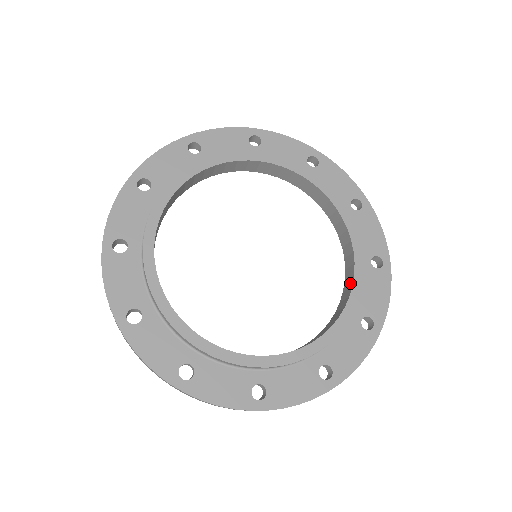
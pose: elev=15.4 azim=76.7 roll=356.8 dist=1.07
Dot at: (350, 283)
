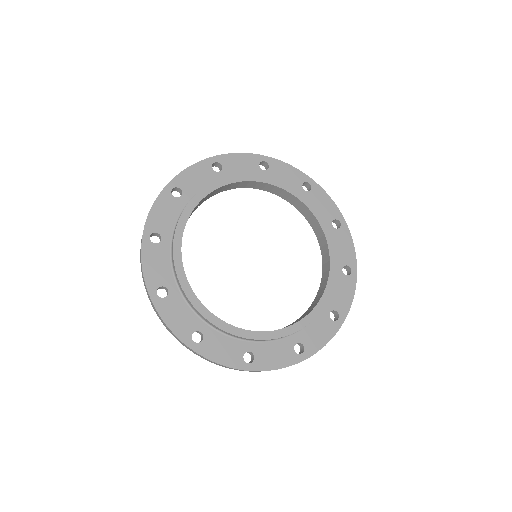
Dot at: (325, 284)
